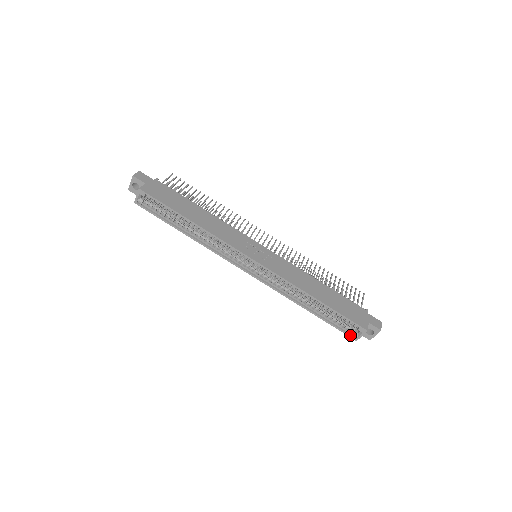
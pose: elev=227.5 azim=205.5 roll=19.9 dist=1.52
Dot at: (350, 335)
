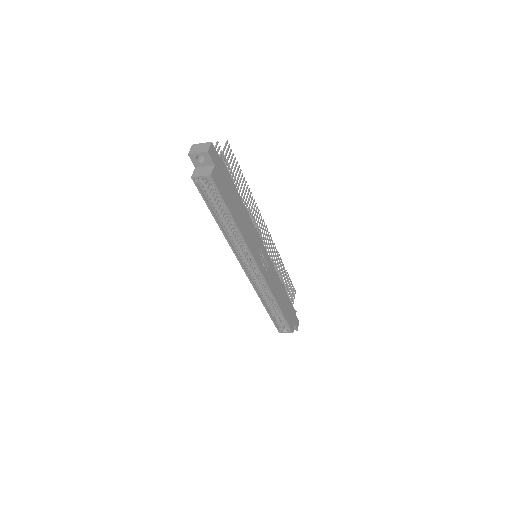
Dot at: (278, 329)
